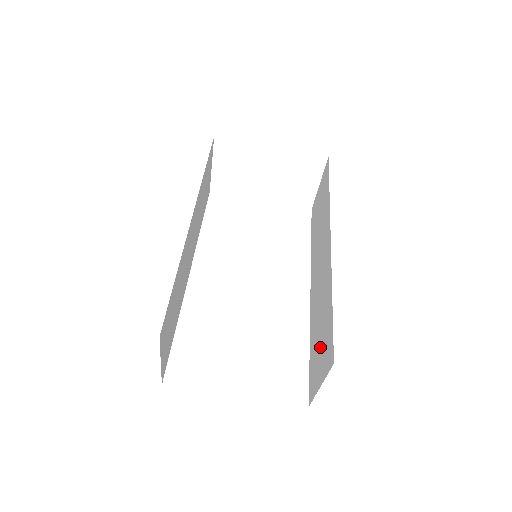
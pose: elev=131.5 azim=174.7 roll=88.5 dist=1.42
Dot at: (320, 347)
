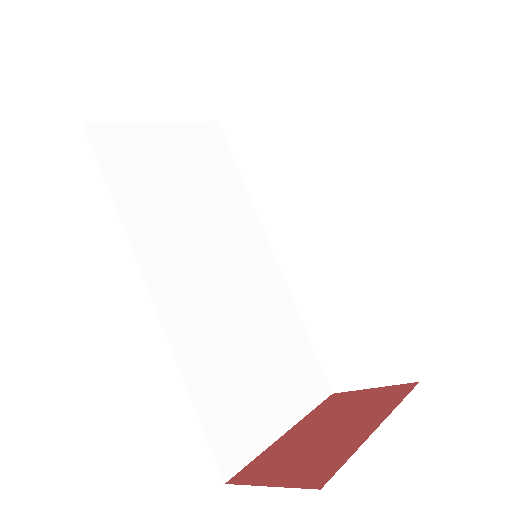
Dot at: (355, 345)
